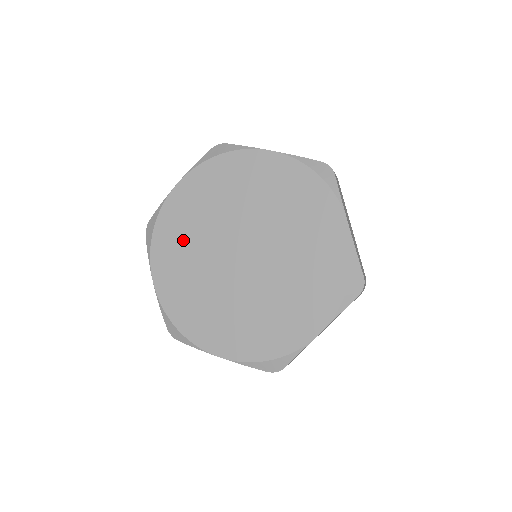
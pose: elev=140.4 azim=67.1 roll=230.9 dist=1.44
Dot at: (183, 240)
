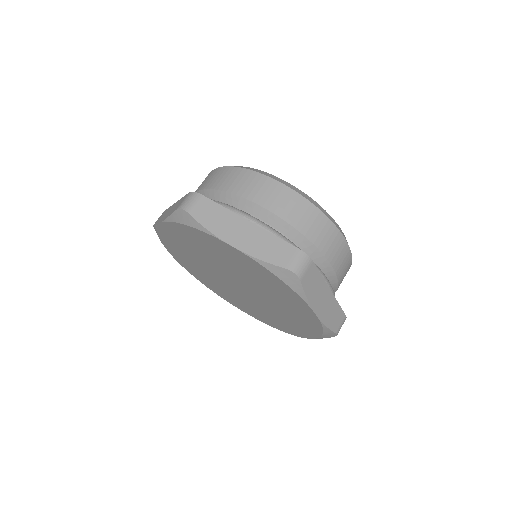
Dot at: (186, 255)
